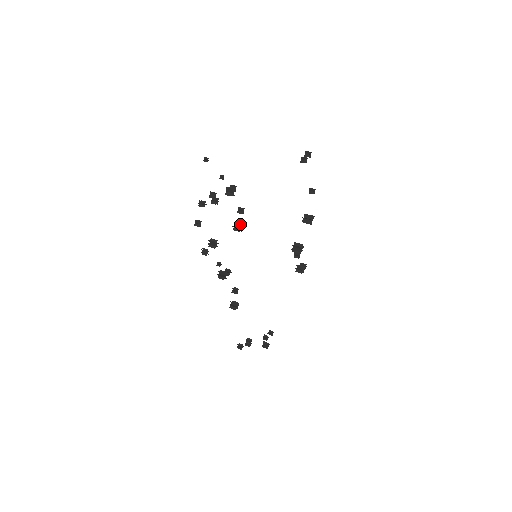
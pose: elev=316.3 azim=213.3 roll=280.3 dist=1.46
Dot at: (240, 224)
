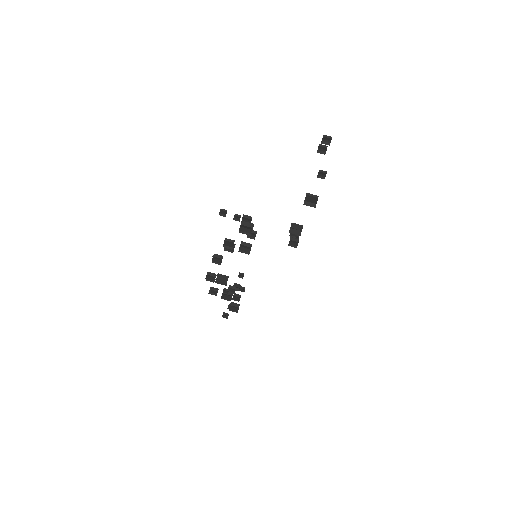
Dot at: (250, 247)
